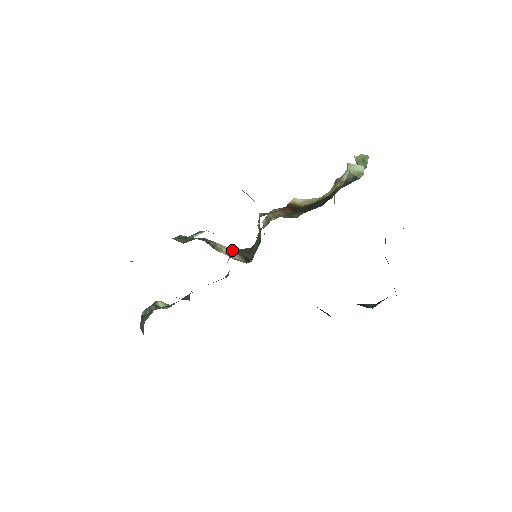
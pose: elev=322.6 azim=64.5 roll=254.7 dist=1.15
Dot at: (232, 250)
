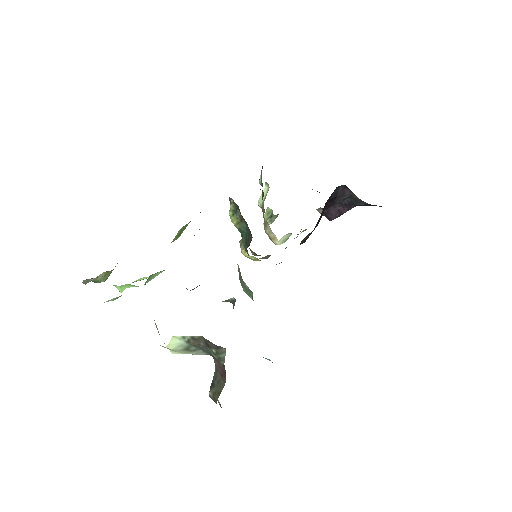
Dot at: occluded
